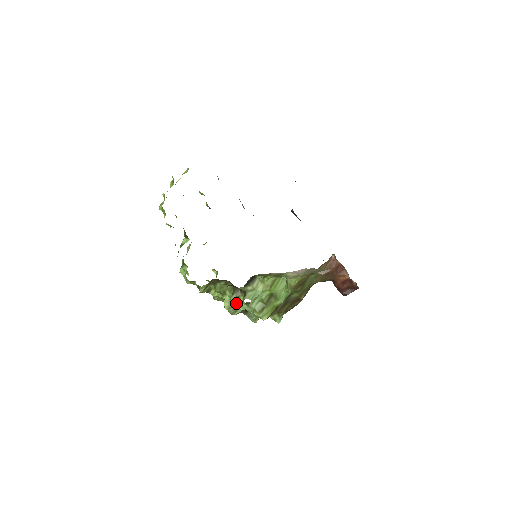
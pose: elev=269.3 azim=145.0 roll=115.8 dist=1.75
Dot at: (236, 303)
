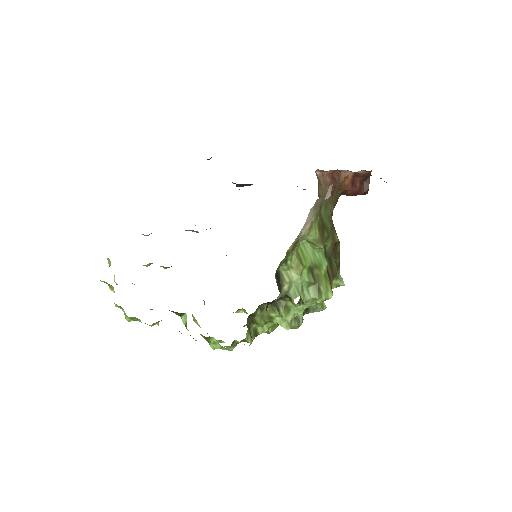
Dot at: (291, 314)
